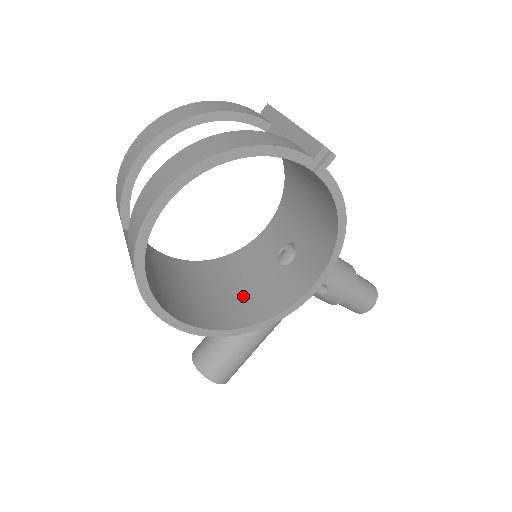
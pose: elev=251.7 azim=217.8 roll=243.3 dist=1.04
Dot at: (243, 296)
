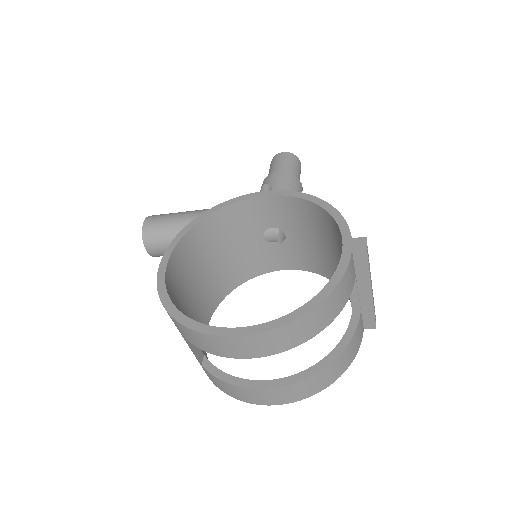
Dot at: (228, 264)
